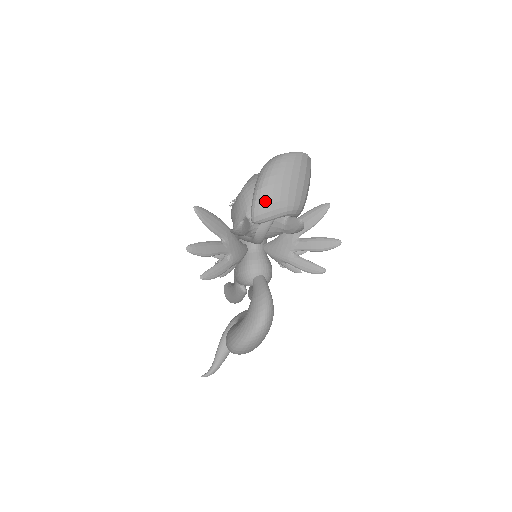
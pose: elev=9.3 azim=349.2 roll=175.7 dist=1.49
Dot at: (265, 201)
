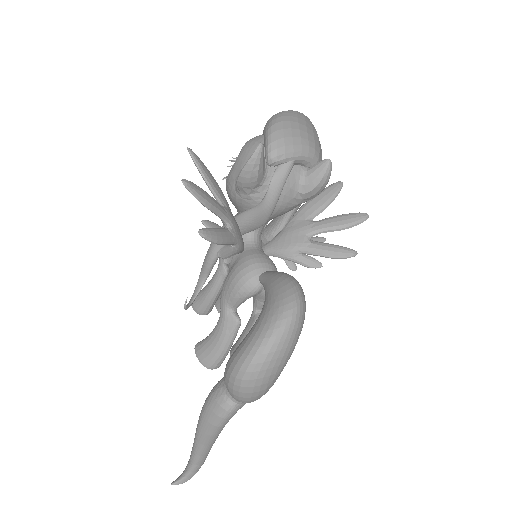
Dot at: (284, 133)
